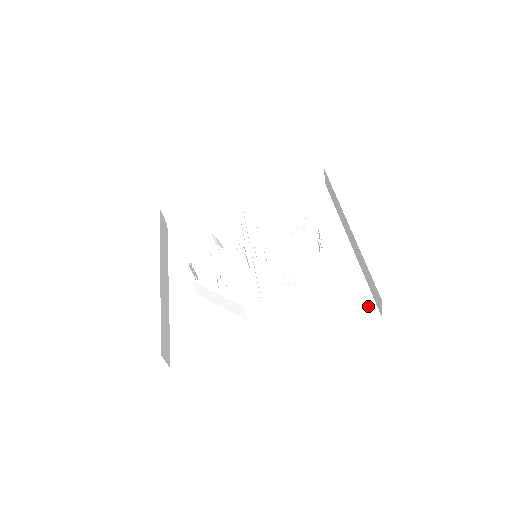
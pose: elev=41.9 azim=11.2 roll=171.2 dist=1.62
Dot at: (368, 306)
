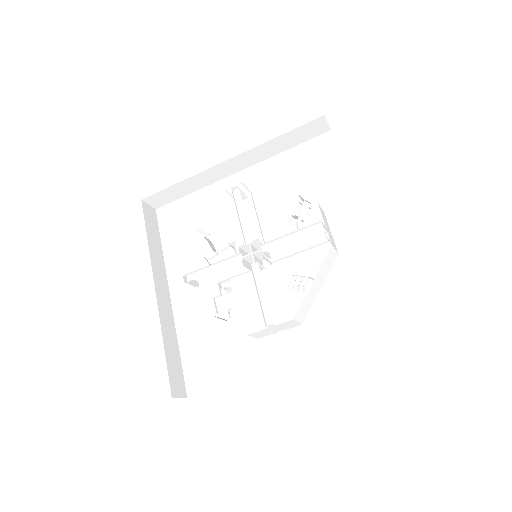
Dot at: (390, 315)
